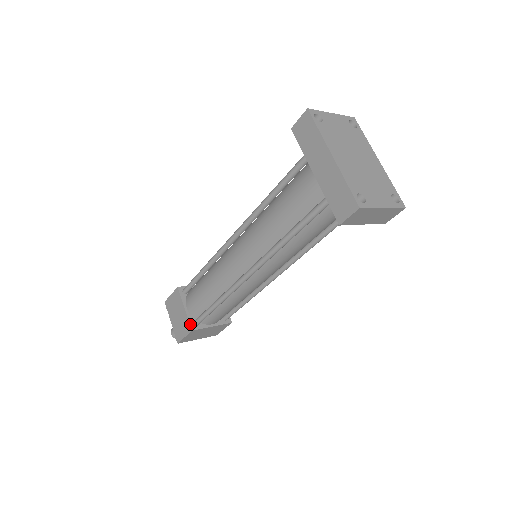
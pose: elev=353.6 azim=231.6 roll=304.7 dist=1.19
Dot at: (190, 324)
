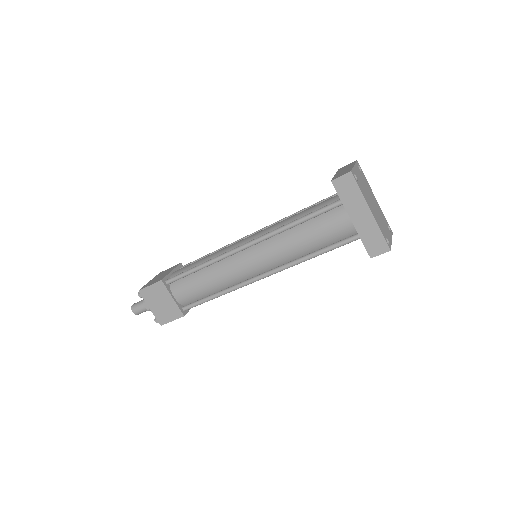
Dot at: (181, 311)
